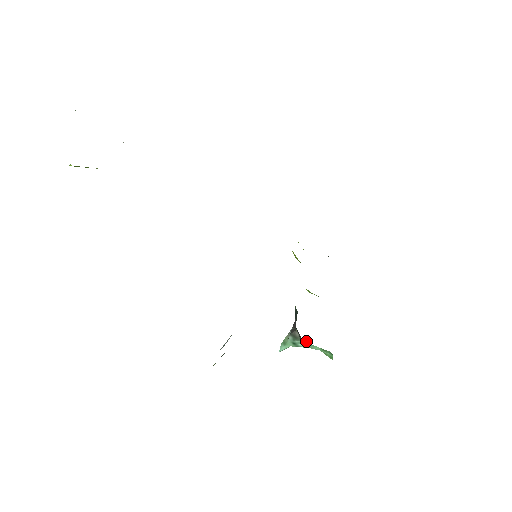
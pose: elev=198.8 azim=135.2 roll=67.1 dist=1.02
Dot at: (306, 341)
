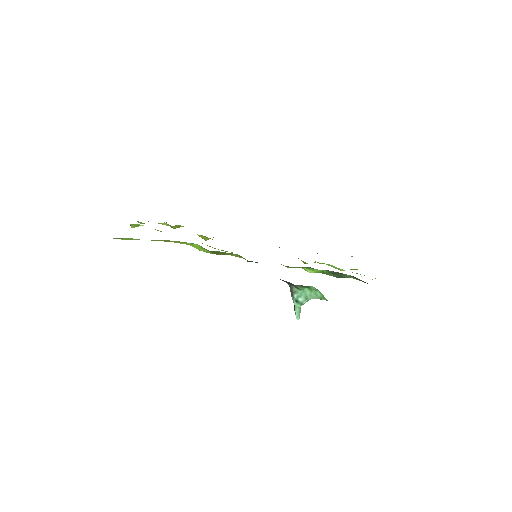
Dot at: (295, 288)
